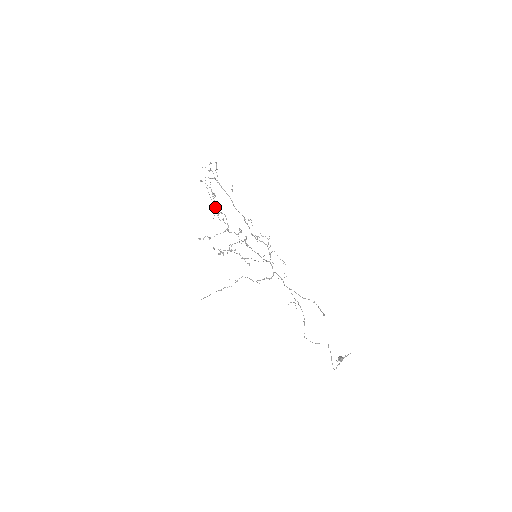
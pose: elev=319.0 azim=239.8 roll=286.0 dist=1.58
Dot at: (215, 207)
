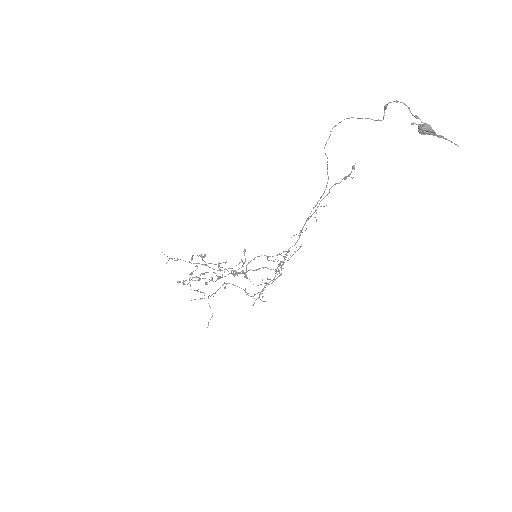
Dot at: occluded
